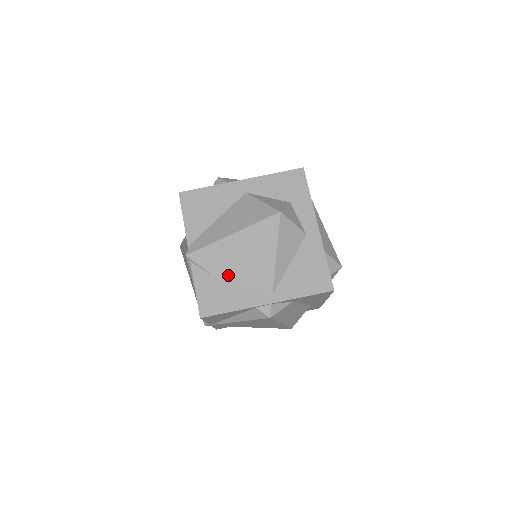
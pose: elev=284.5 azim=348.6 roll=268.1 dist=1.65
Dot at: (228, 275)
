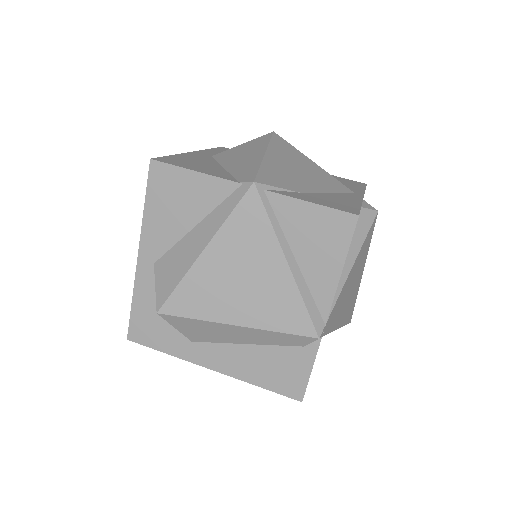
Dot at: (309, 188)
